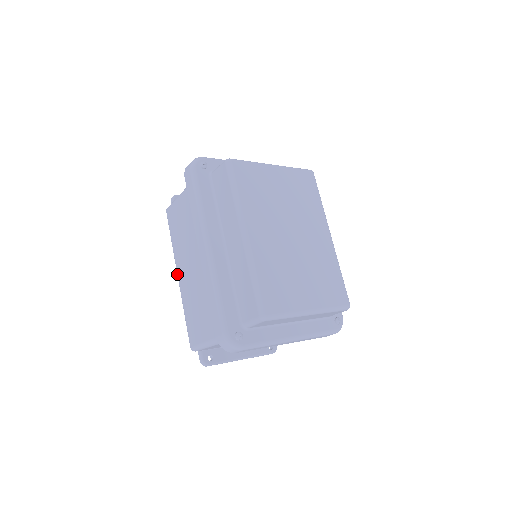
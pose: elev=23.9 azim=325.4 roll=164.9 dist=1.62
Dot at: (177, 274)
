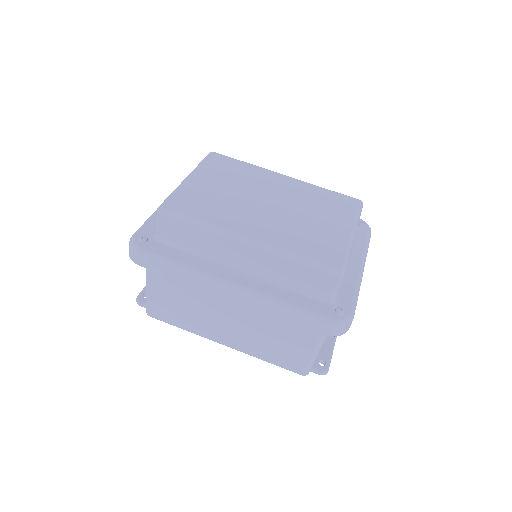
Dot at: occluded
